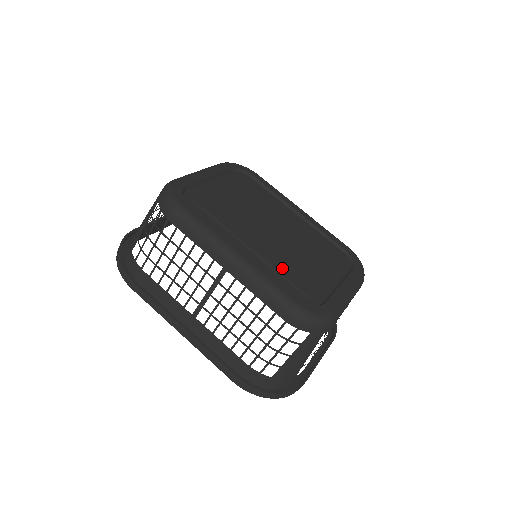
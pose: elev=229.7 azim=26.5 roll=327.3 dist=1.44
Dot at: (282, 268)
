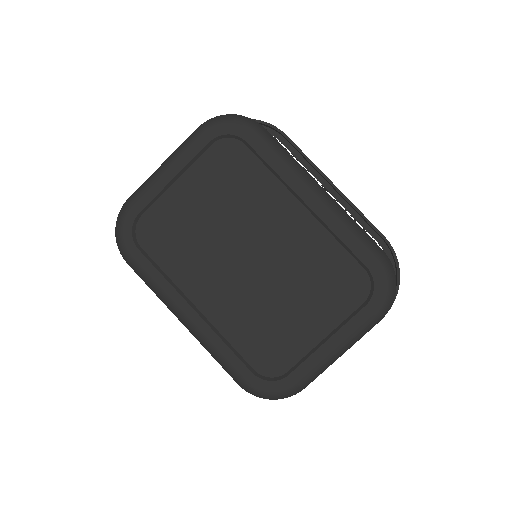
Dot at: (240, 330)
